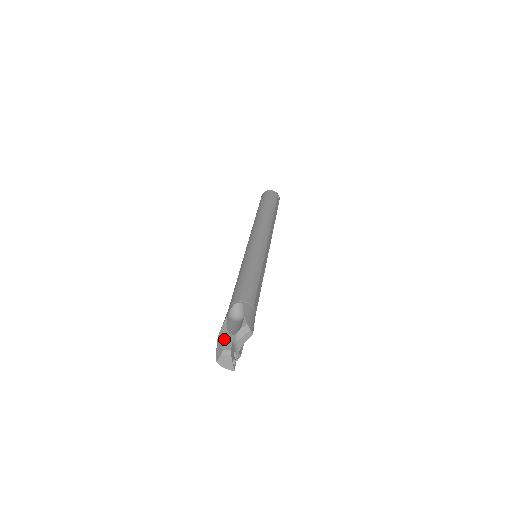
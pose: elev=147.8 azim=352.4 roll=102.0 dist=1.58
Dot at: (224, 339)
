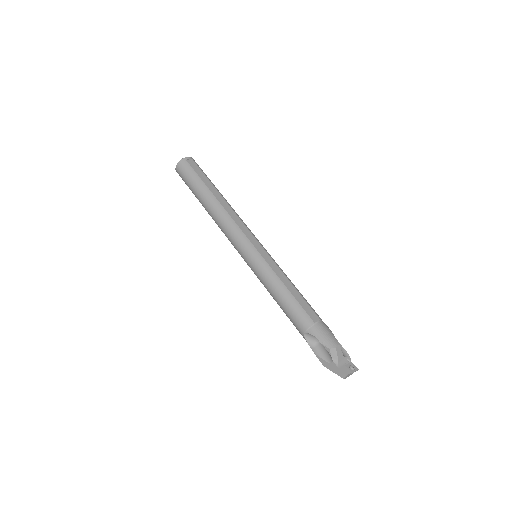
Dot at: (332, 369)
